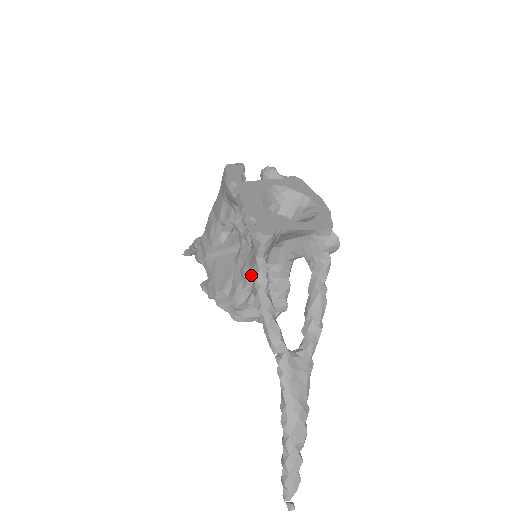
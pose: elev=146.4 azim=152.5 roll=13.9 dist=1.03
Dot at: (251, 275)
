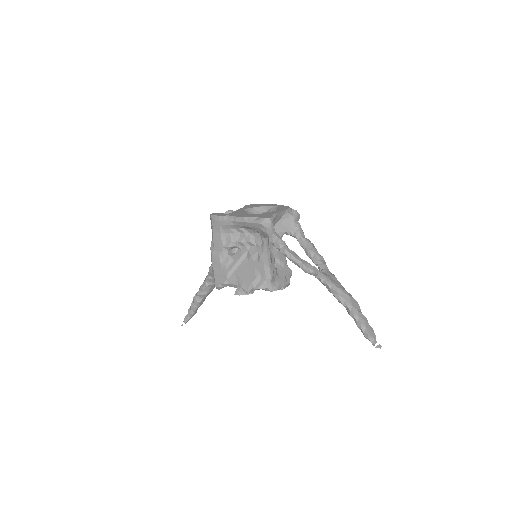
Dot at: (268, 255)
